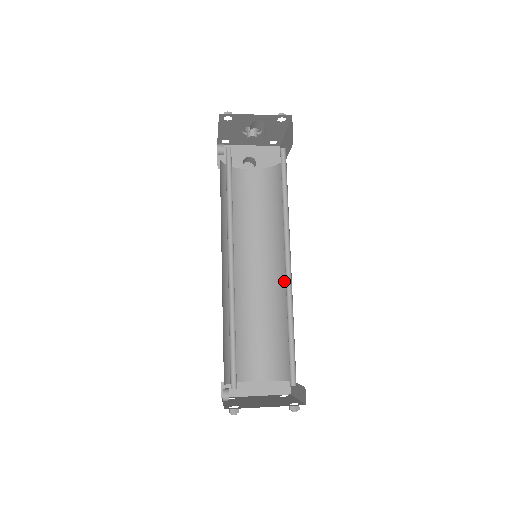
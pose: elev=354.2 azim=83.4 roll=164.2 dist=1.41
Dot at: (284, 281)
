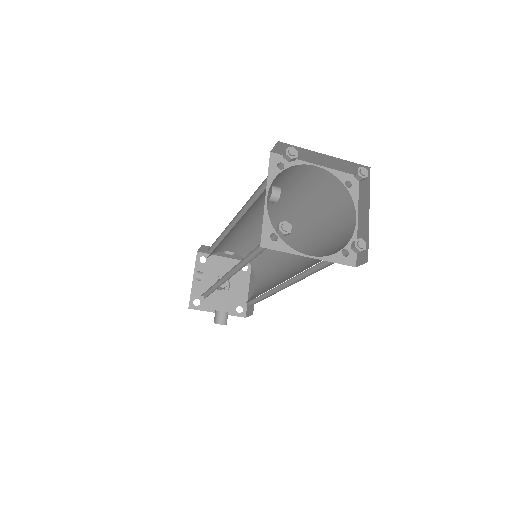
Dot at: (294, 272)
